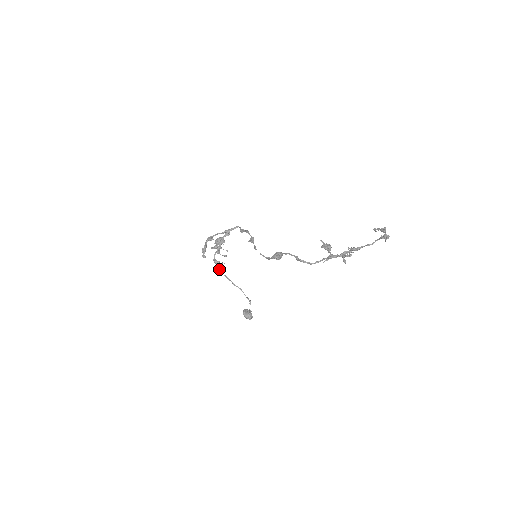
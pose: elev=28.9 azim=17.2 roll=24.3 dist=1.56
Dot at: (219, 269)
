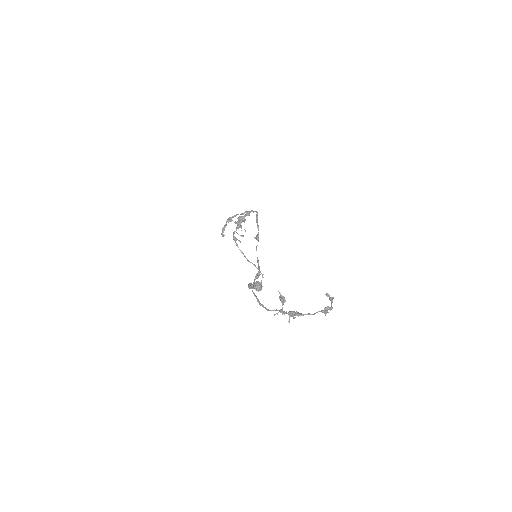
Dot at: (237, 245)
